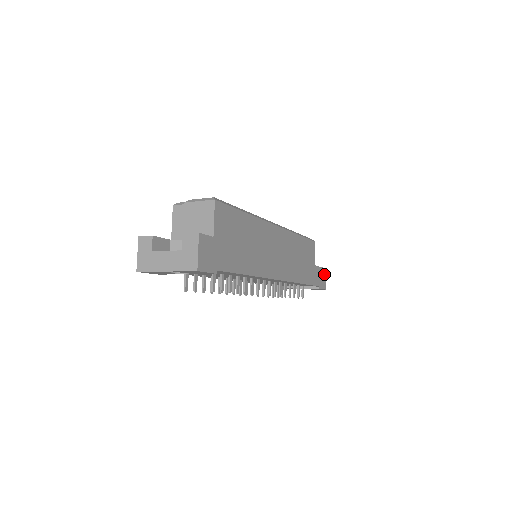
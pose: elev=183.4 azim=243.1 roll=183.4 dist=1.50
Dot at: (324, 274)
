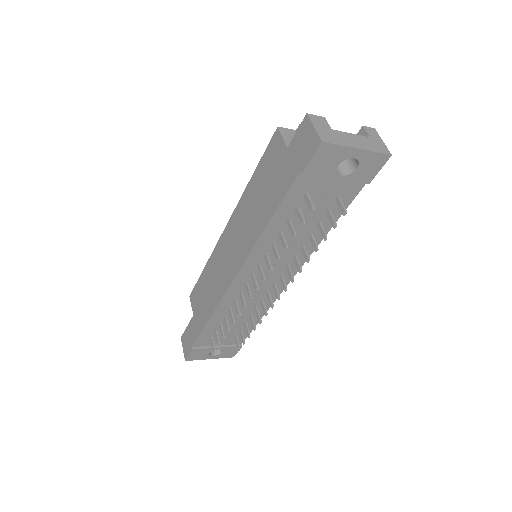
Dot at: occluded
